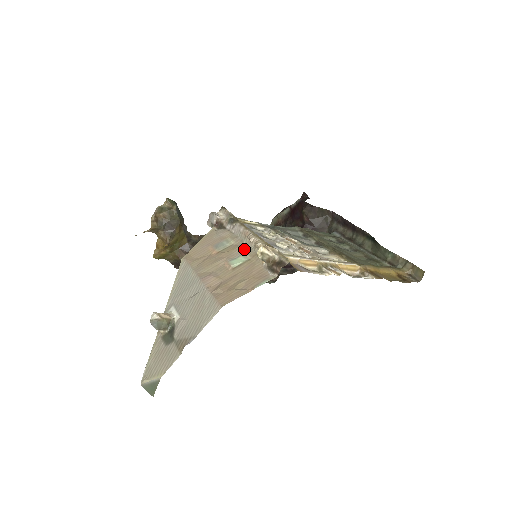
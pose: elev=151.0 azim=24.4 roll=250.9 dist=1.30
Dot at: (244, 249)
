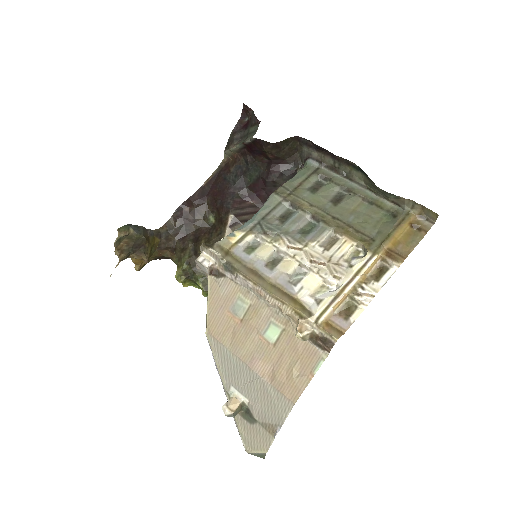
Dot at: (269, 313)
